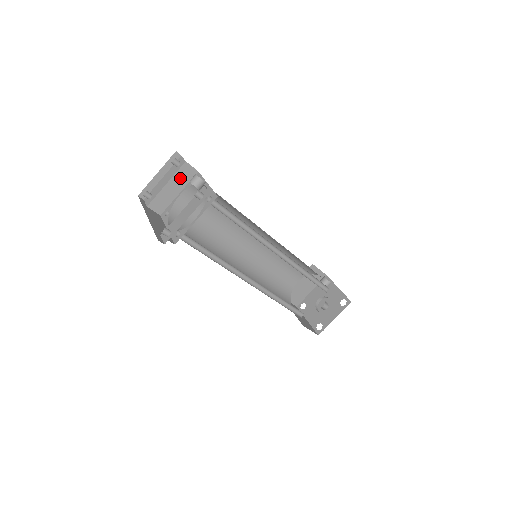
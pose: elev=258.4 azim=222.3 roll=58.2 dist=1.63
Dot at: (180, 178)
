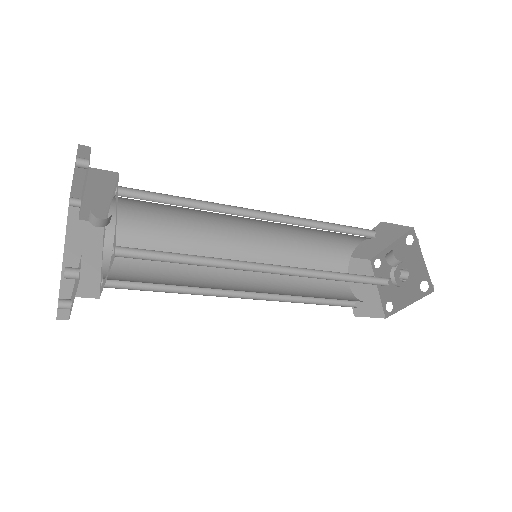
Dot at: (98, 185)
